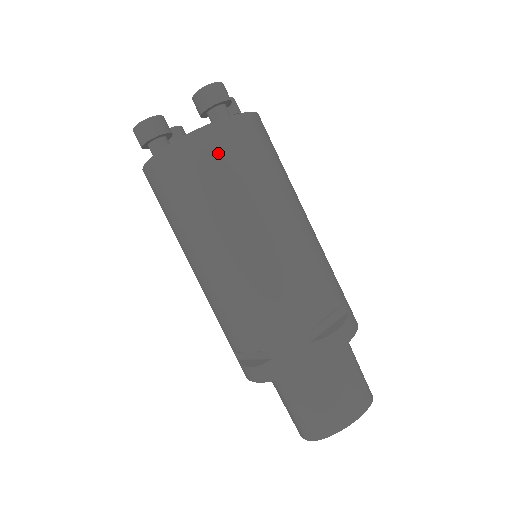
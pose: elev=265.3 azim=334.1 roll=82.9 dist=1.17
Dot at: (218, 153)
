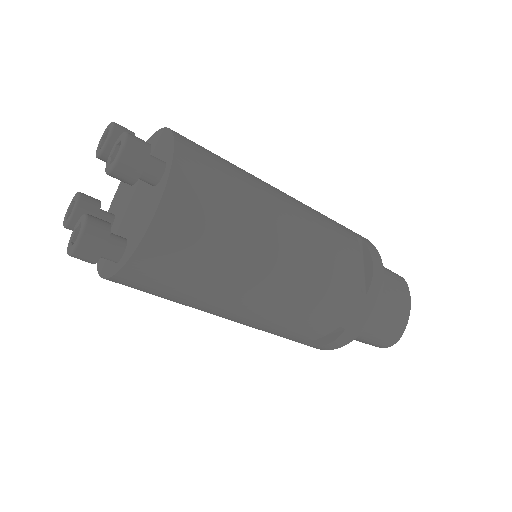
Dot at: (194, 215)
